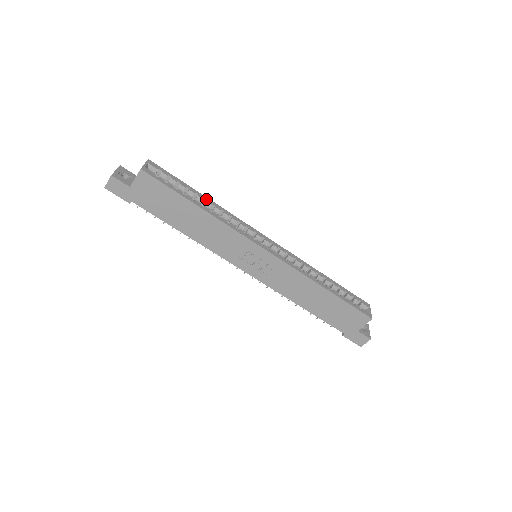
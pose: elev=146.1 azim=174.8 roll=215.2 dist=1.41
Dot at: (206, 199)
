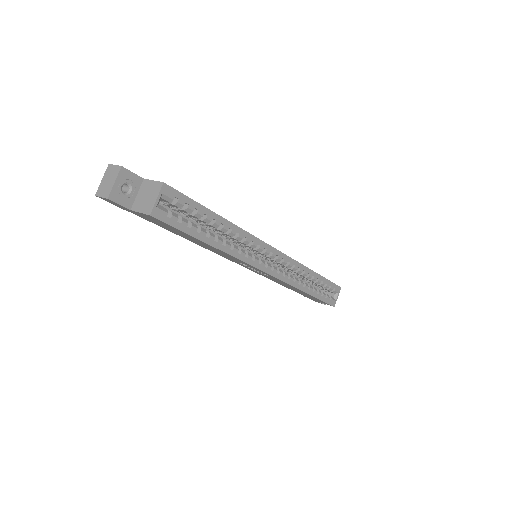
Dot at: (224, 223)
